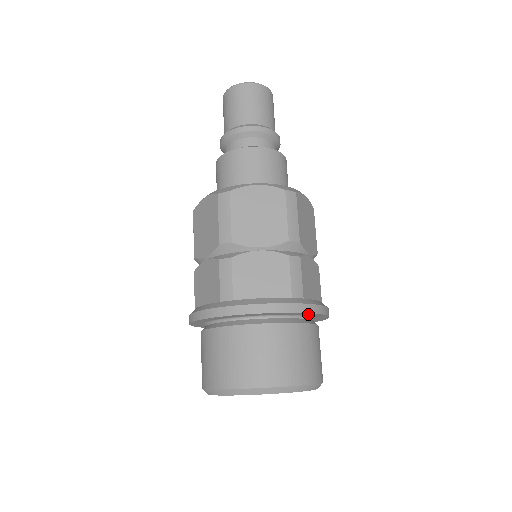
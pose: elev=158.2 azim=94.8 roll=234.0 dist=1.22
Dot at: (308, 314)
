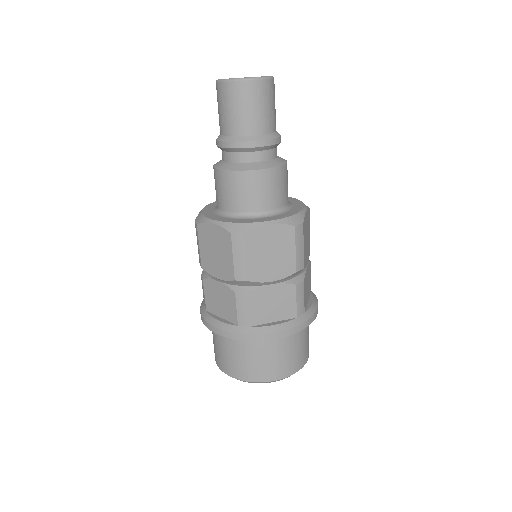
Dot at: occluded
